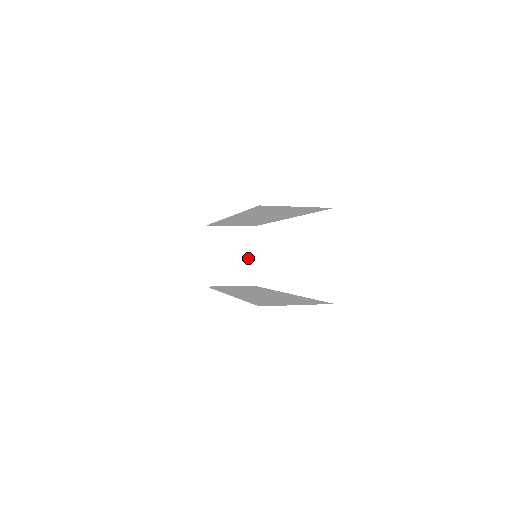
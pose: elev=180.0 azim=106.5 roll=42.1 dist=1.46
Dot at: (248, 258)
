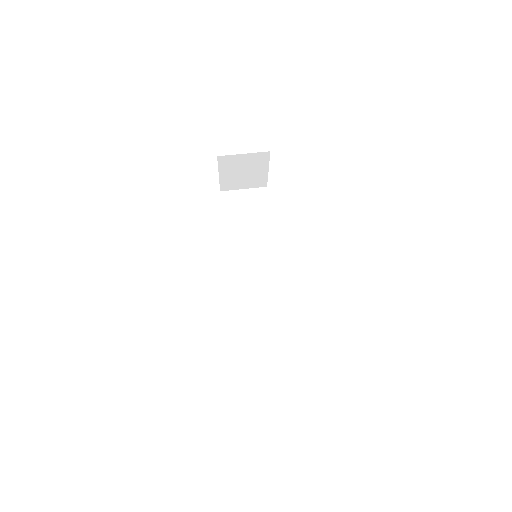
Dot at: (262, 172)
